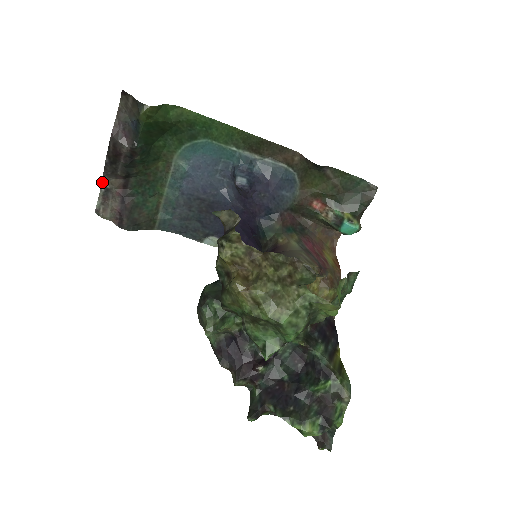
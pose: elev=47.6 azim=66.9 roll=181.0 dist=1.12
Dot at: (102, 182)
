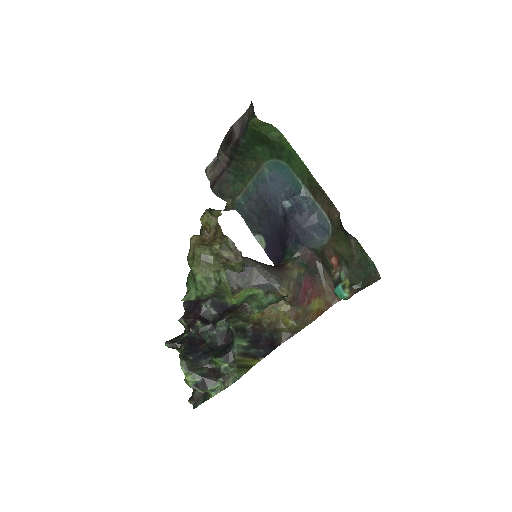
Dot at: (218, 153)
